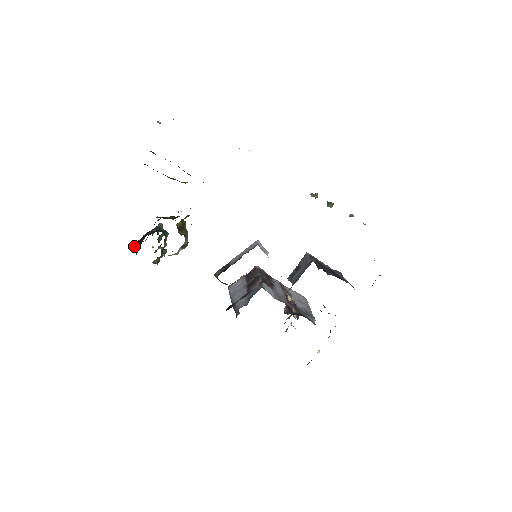
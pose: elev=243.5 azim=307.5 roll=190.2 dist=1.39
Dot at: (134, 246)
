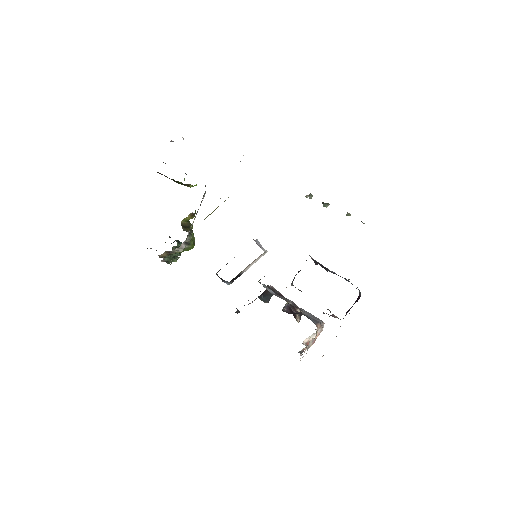
Dot at: occluded
